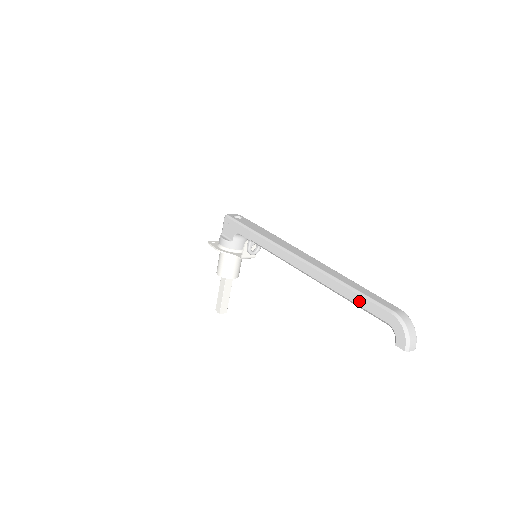
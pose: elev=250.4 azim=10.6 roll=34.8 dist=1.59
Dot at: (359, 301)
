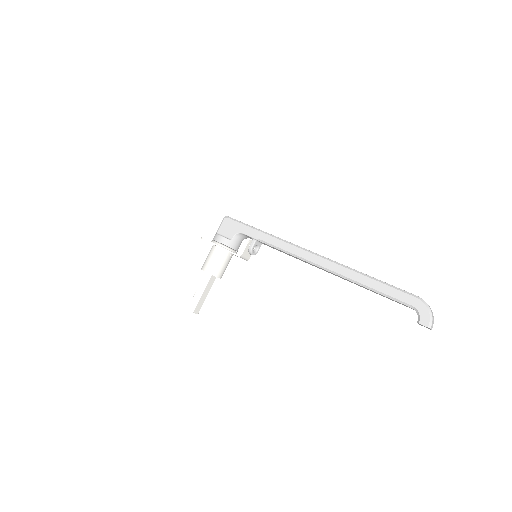
Dot at: (384, 289)
